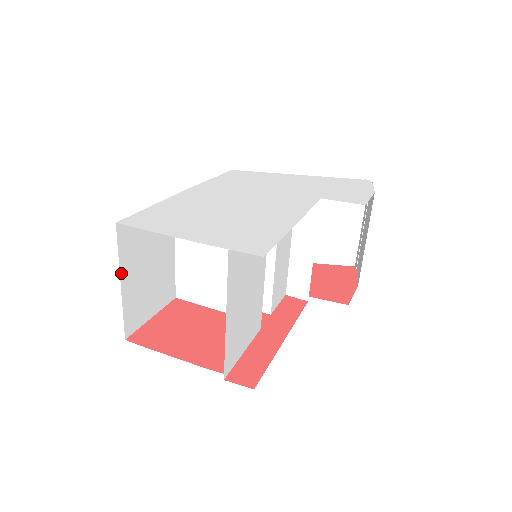
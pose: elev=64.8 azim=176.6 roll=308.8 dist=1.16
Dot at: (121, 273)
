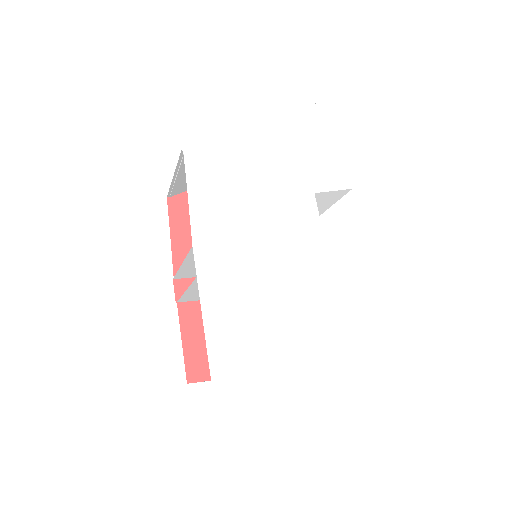
Dot at: occluded
